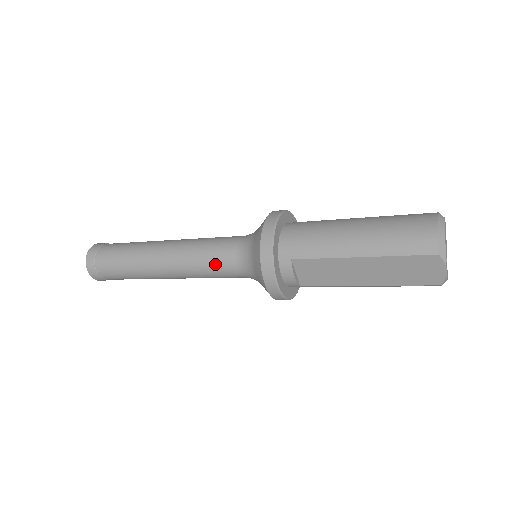
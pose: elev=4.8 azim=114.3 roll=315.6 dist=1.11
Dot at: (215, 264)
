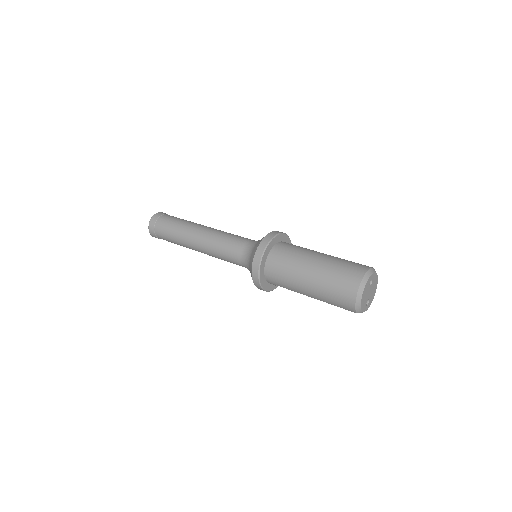
Dot at: occluded
